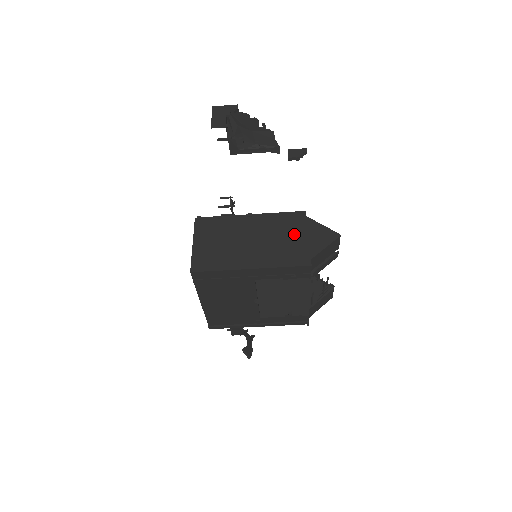
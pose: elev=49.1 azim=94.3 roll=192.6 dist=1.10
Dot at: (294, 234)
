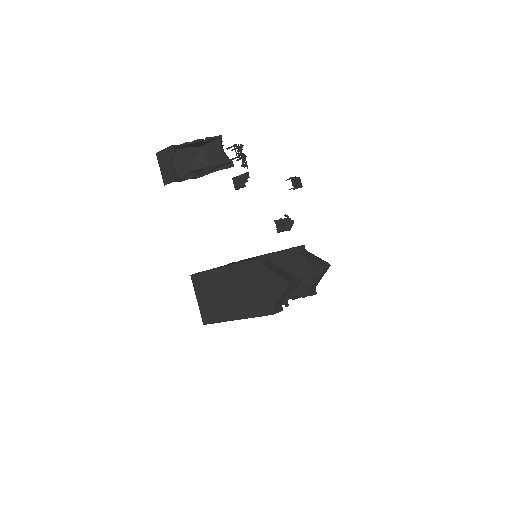
Dot at: (256, 285)
